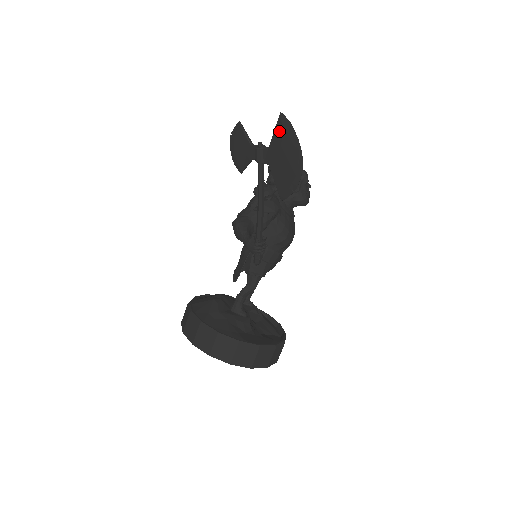
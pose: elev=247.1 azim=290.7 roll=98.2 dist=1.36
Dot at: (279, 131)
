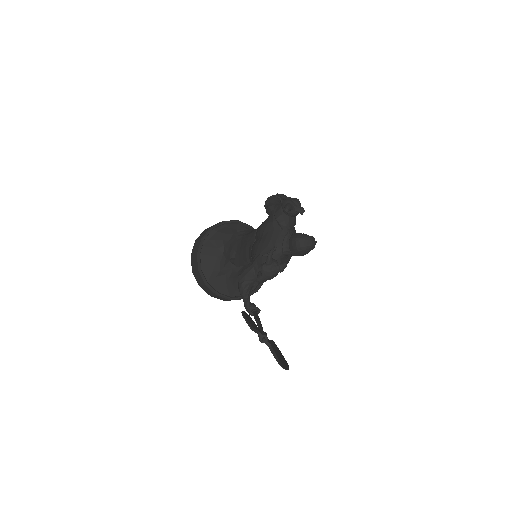
Dot at: (277, 360)
